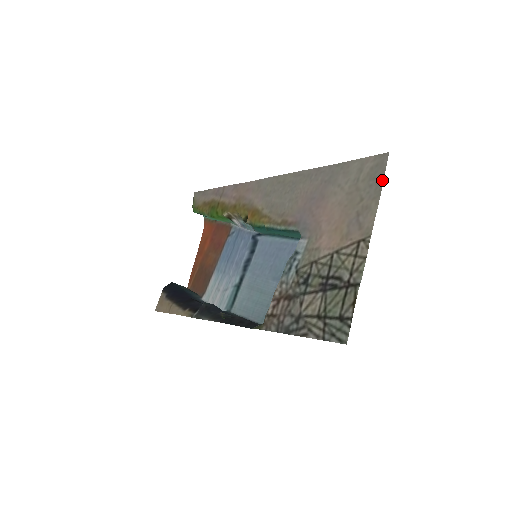
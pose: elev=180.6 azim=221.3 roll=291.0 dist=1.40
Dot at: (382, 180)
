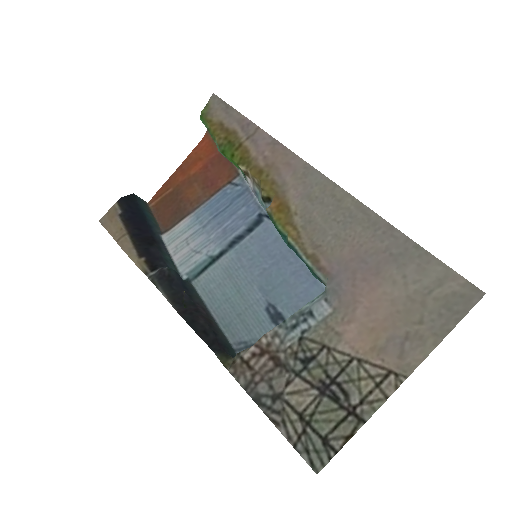
Dot at: (457, 321)
